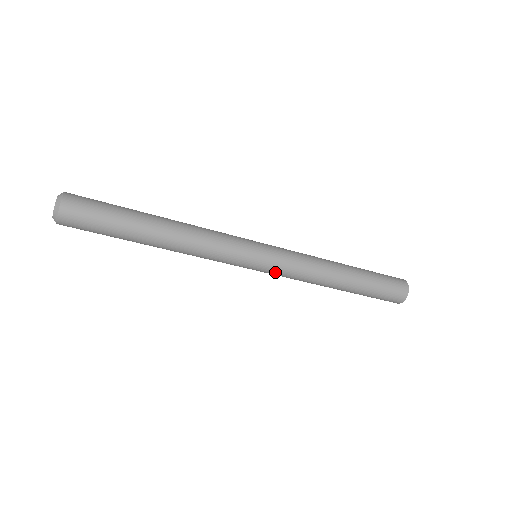
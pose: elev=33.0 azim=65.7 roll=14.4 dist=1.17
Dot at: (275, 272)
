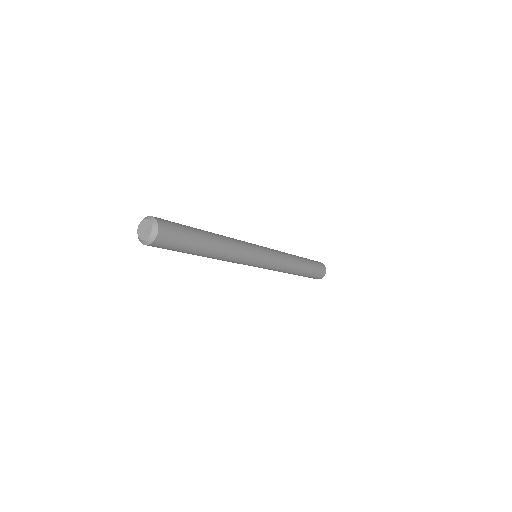
Dot at: occluded
